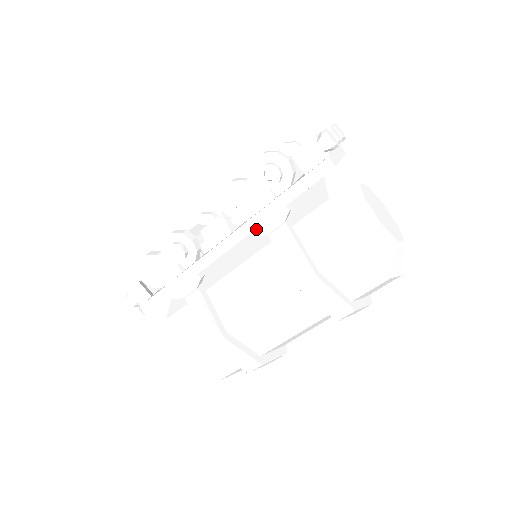
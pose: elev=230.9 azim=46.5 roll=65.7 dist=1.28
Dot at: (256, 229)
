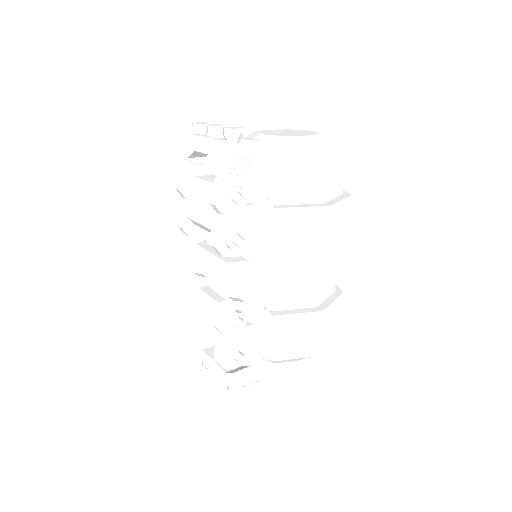
Dot at: (265, 236)
